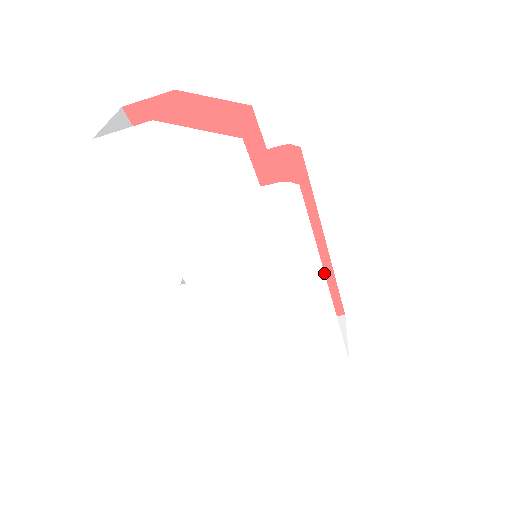
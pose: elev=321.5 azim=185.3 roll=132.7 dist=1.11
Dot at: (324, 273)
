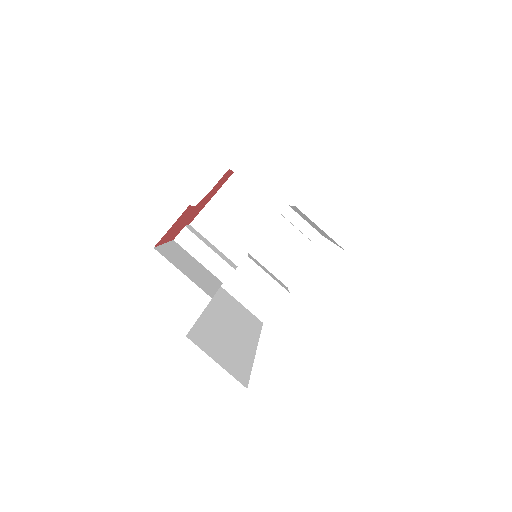
Dot at: occluded
